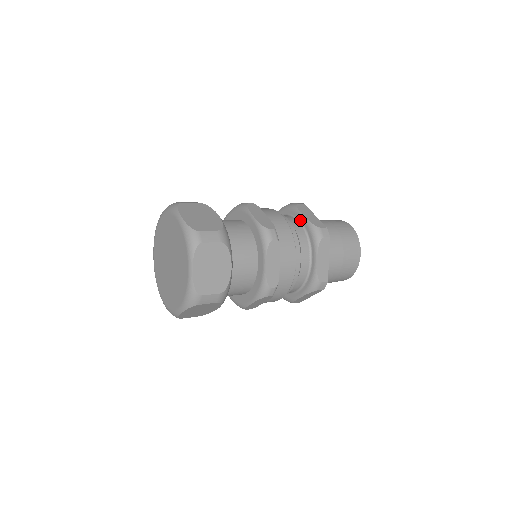
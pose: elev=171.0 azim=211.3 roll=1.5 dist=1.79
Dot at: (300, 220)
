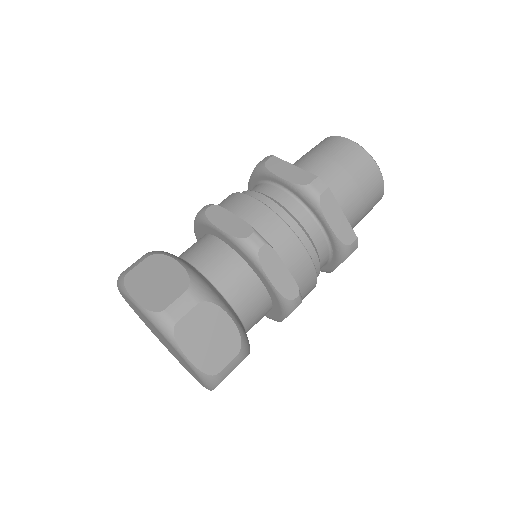
Dot at: (280, 185)
